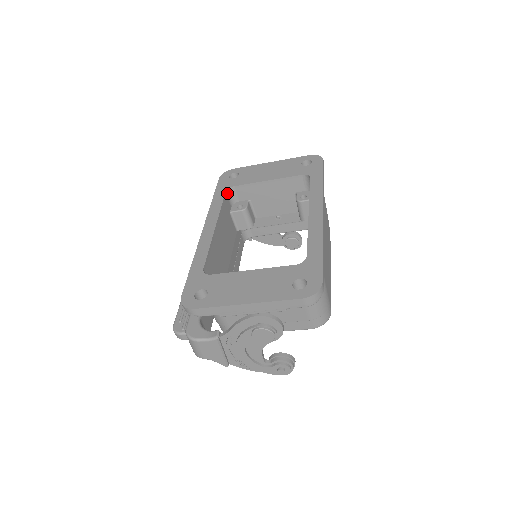
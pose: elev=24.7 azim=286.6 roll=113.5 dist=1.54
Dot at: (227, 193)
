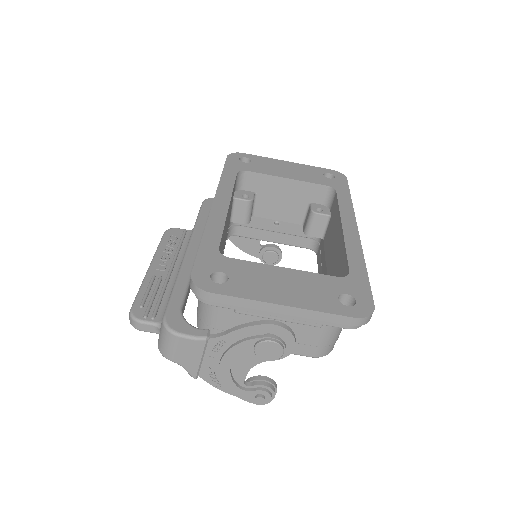
Dot at: (237, 175)
